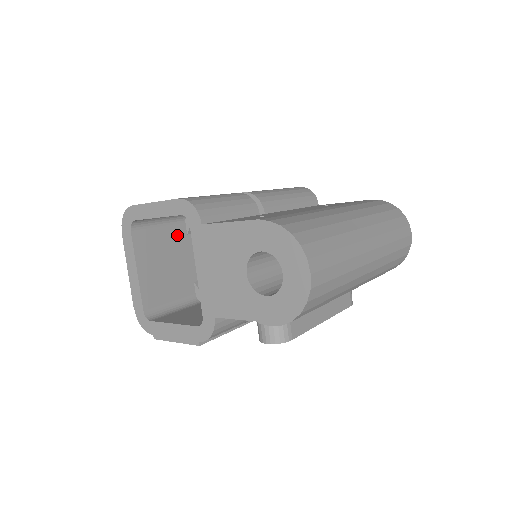
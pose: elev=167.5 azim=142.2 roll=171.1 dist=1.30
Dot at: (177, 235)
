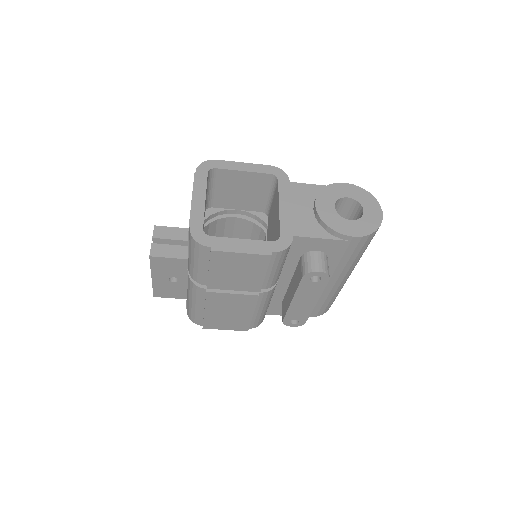
Dot at: occluded
